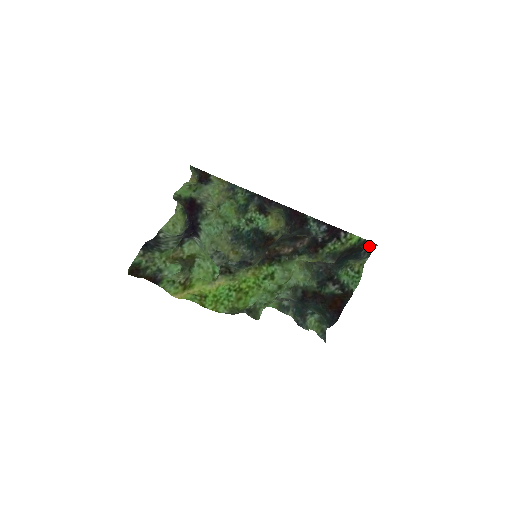
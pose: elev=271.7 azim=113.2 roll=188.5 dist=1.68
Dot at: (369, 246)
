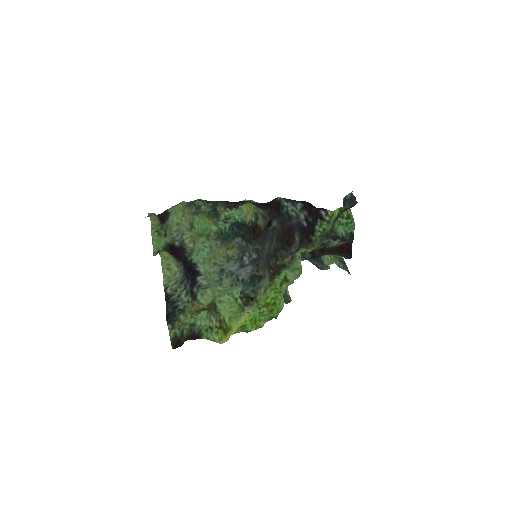
Dot at: occluded
